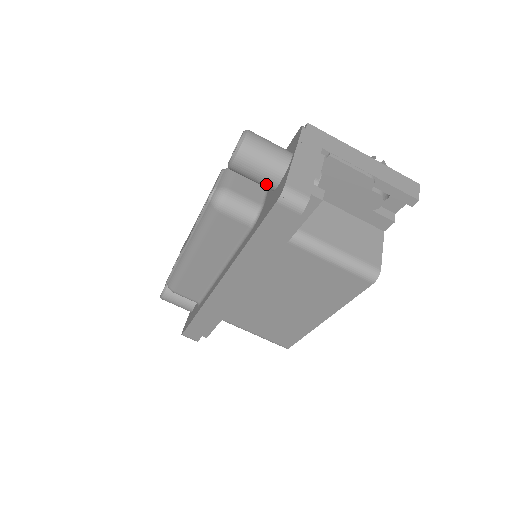
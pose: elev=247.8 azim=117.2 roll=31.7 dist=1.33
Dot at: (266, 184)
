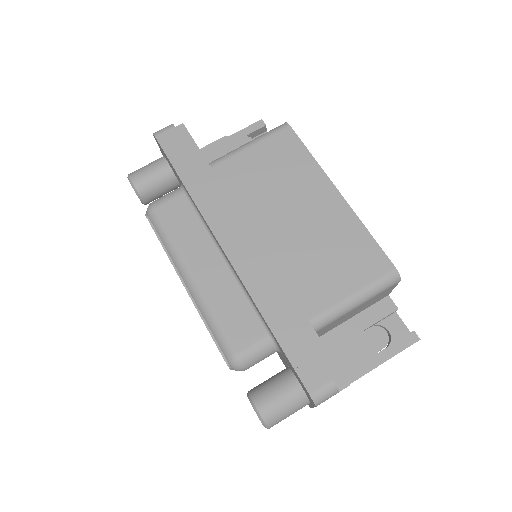
Dot at: (163, 170)
